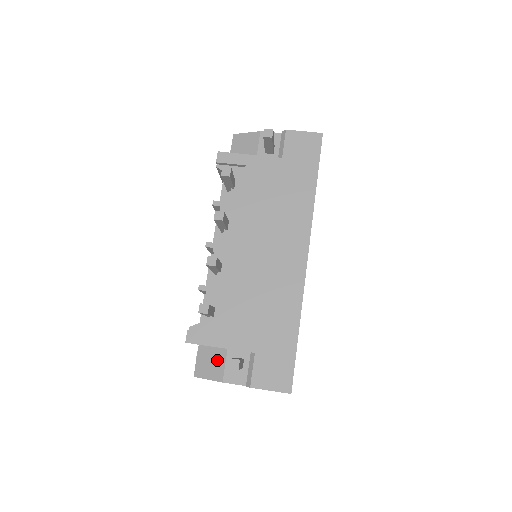
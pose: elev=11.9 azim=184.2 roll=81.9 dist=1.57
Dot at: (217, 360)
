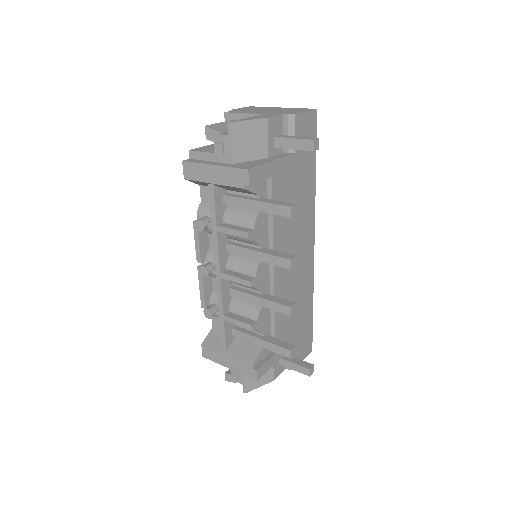
Dot at: occluded
